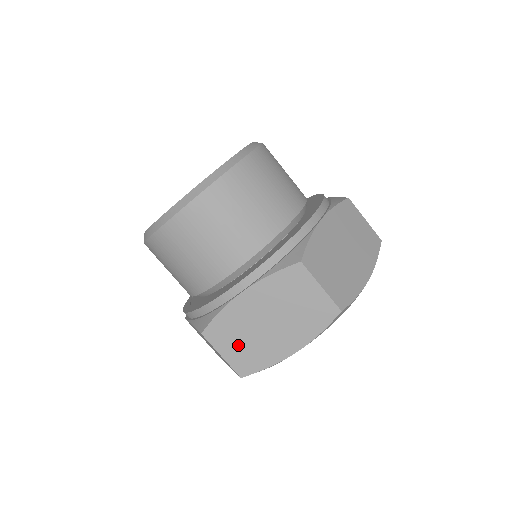
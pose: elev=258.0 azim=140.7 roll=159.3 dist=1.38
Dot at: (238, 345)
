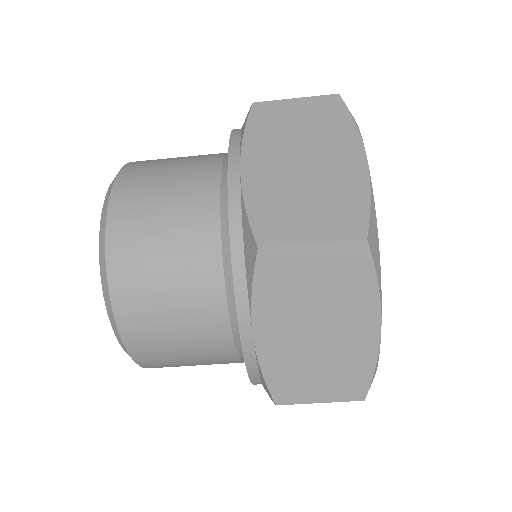
Dot at: (319, 379)
